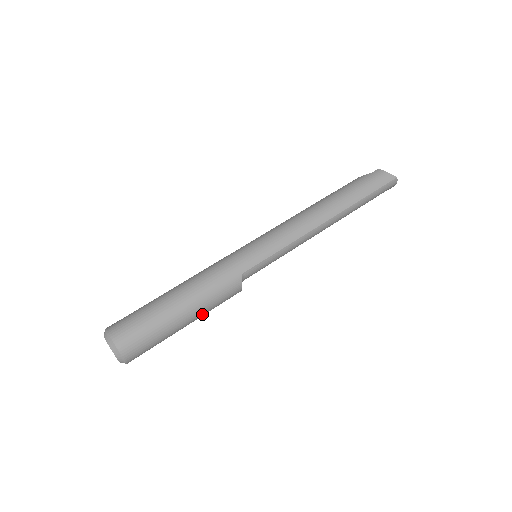
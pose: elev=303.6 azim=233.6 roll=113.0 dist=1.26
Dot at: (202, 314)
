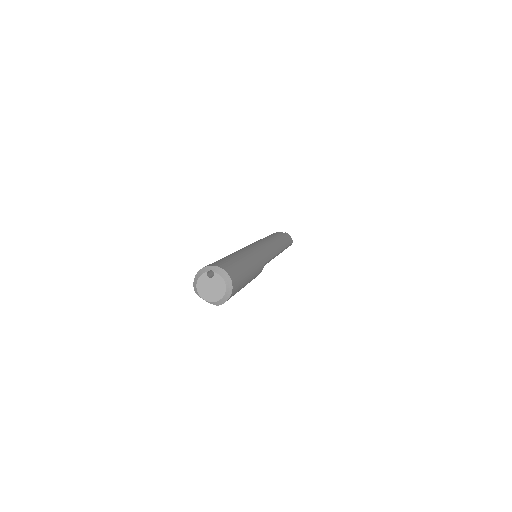
Dot at: occluded
